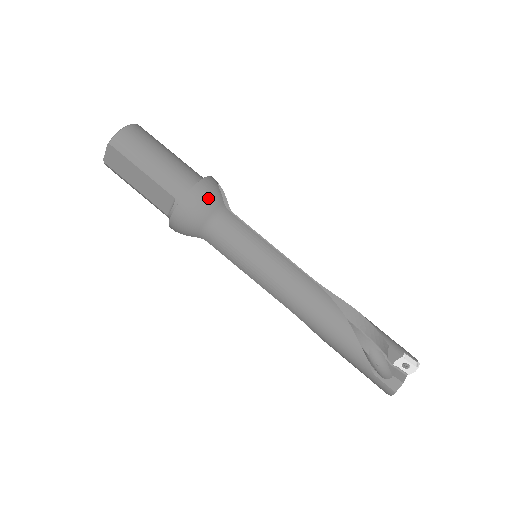
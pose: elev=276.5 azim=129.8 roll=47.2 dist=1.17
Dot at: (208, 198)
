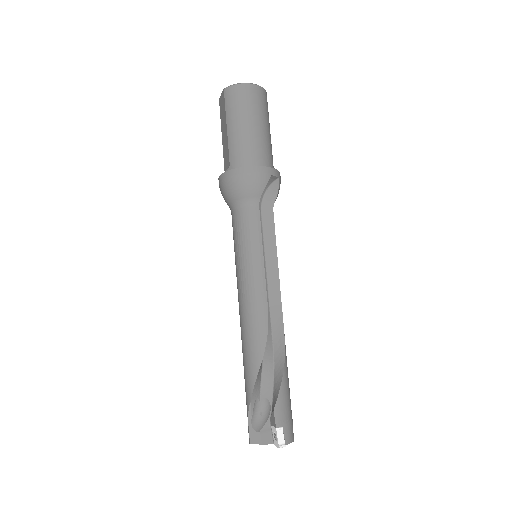
Dot at: (247, 184)
